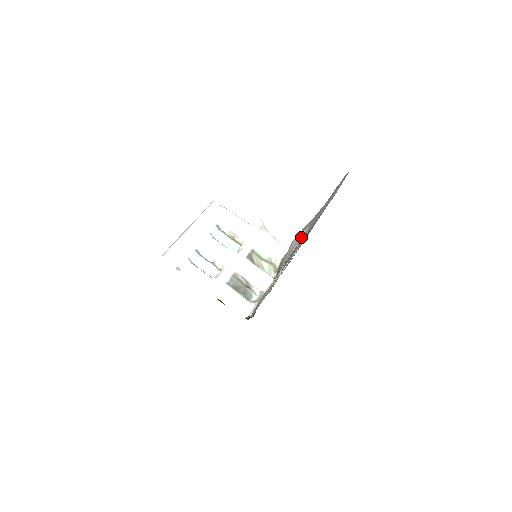
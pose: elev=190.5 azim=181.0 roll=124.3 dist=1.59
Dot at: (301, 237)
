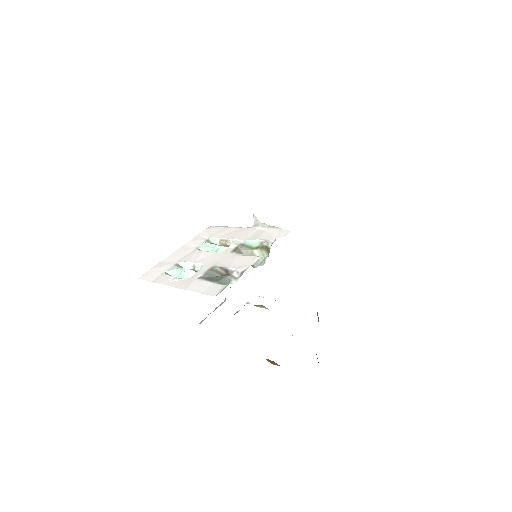
Dot at: occluded
